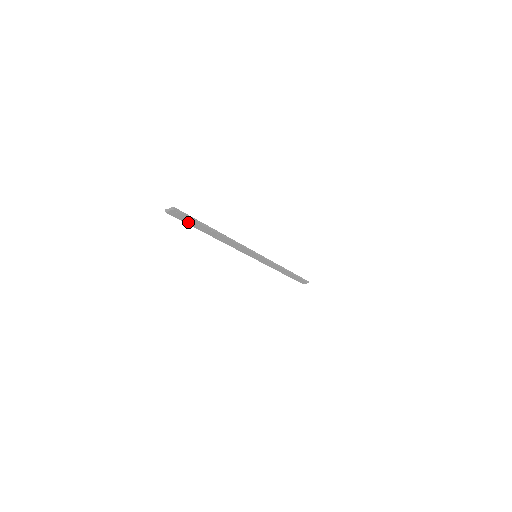
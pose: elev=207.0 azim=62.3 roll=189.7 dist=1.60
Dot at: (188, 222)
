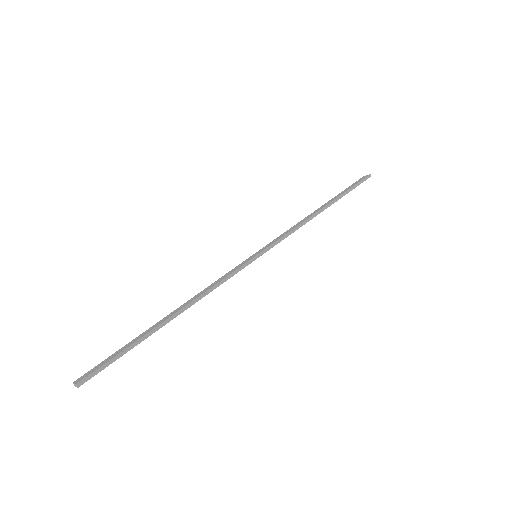
Dot at: occluded
